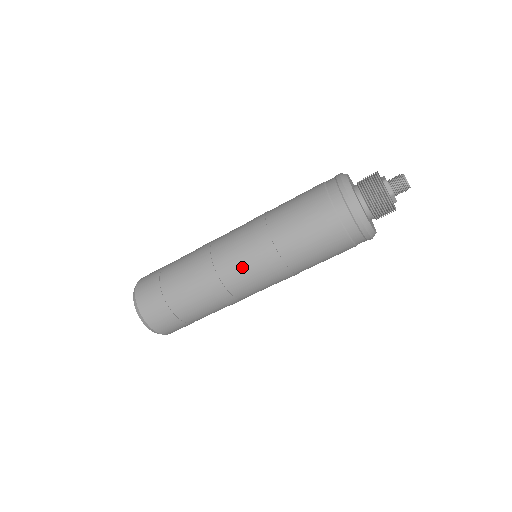
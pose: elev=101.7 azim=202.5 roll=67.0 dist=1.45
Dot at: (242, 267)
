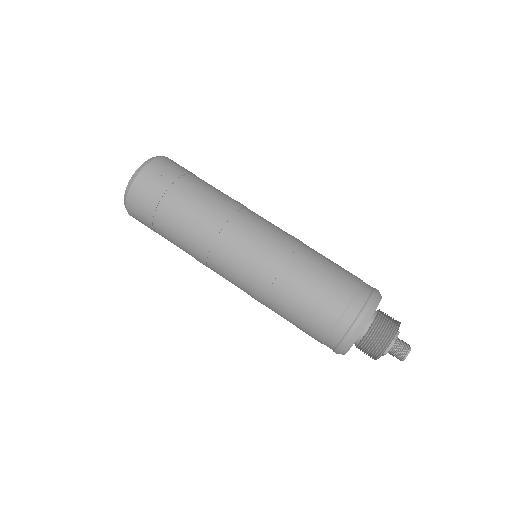
Dot at: (233, 268)
